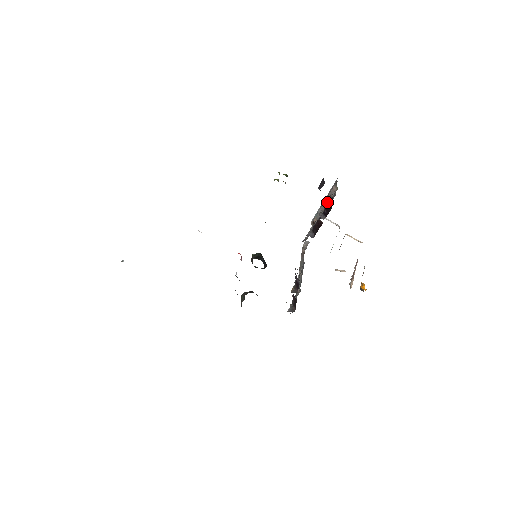
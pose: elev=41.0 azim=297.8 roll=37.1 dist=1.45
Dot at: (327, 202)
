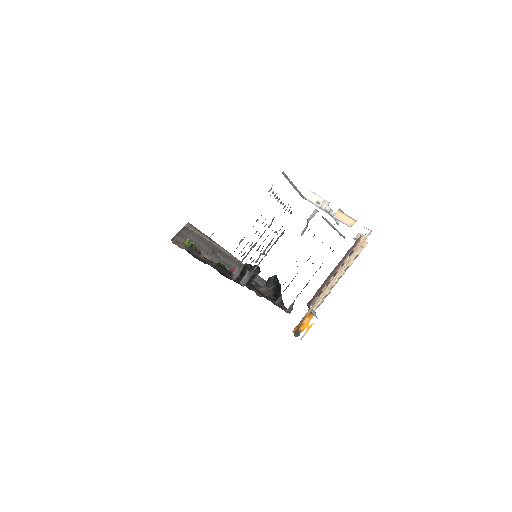
Dot at: occluded
